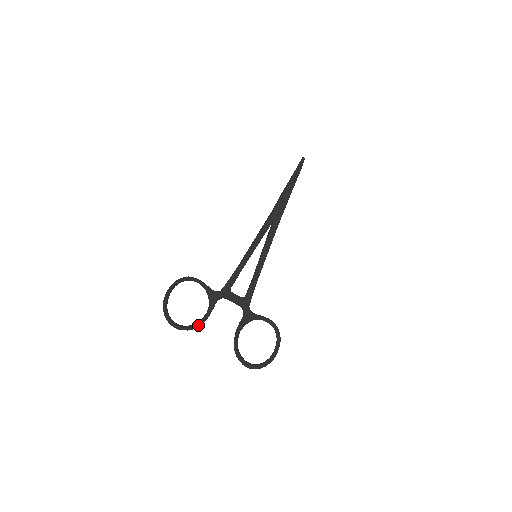
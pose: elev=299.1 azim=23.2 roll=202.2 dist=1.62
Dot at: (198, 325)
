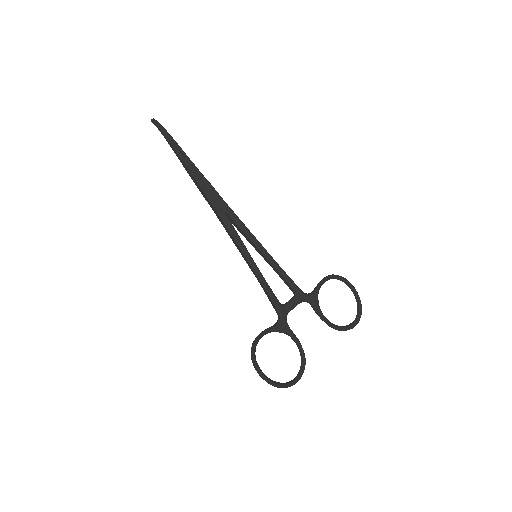
Dot at: (304, 357)
